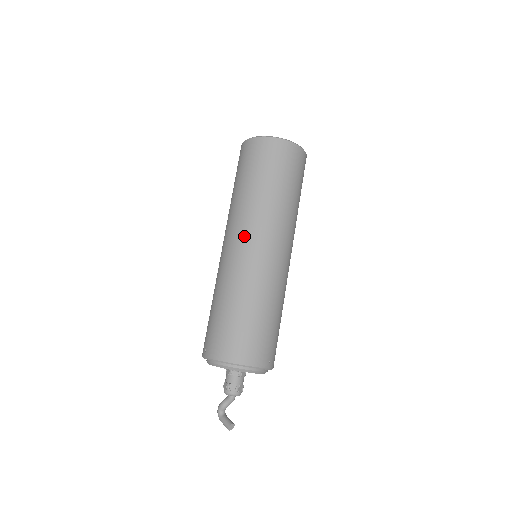
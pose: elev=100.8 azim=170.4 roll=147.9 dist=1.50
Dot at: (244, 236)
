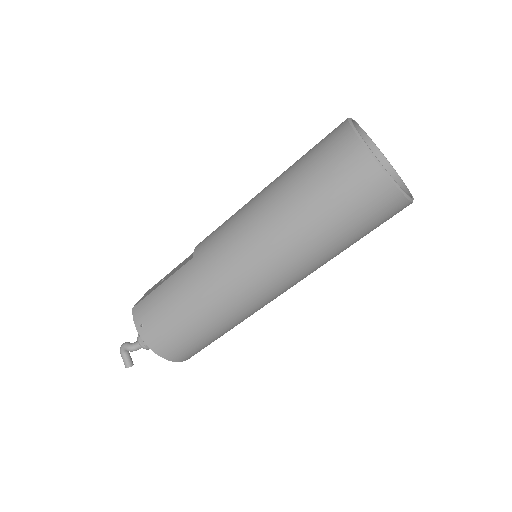
Dot at: (263, 273)
